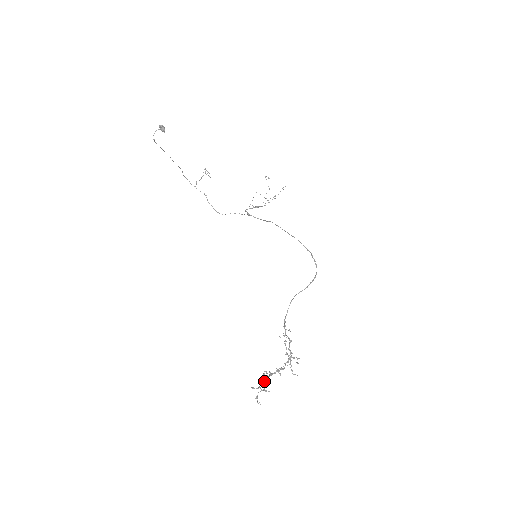
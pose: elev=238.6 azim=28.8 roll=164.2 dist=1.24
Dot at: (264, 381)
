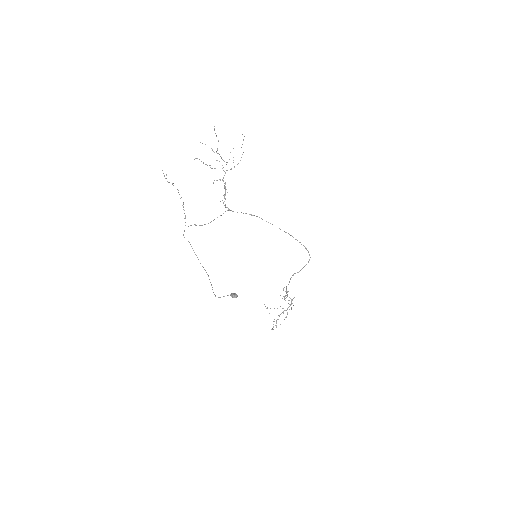
Dot at: occluded
